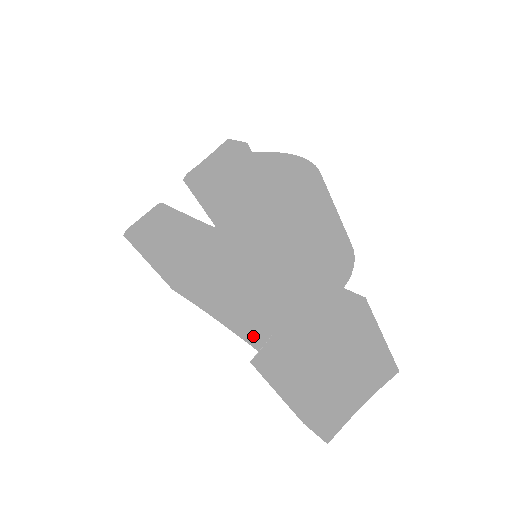
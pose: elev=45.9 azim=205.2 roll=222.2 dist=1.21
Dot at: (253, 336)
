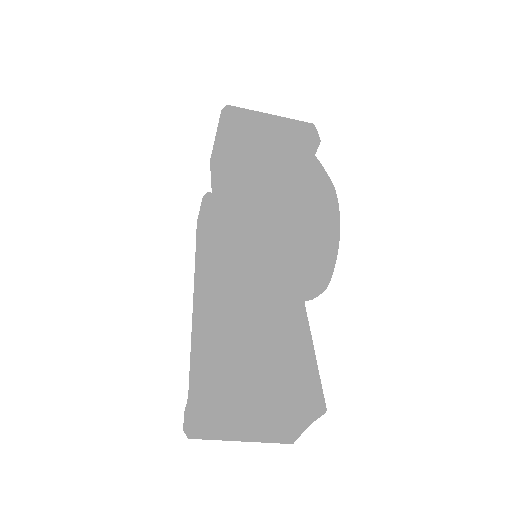
Dot at: occluded
